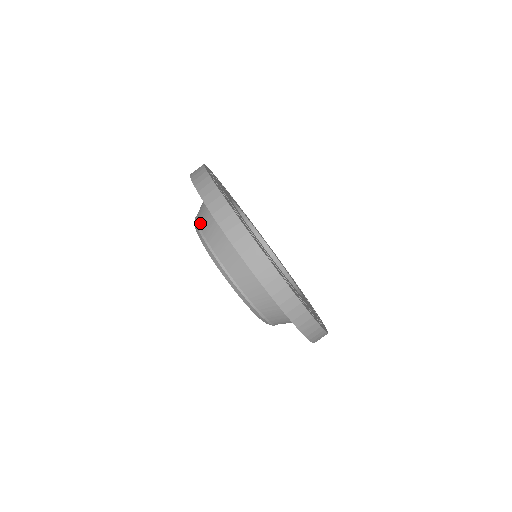
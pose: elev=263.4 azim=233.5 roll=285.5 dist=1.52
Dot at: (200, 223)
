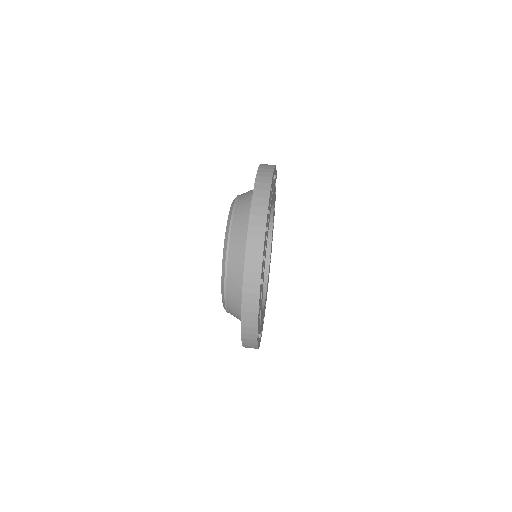
Dot at: (239, 199)
